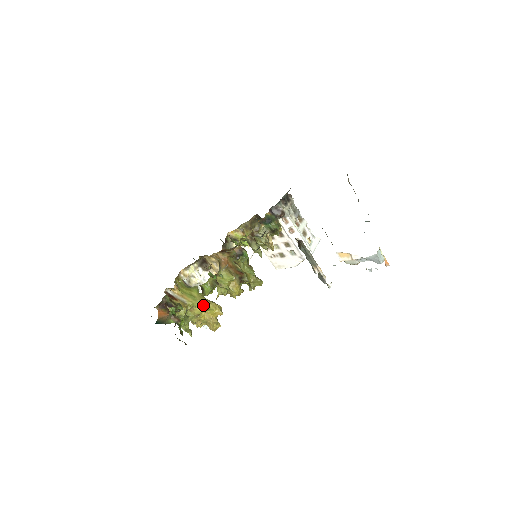
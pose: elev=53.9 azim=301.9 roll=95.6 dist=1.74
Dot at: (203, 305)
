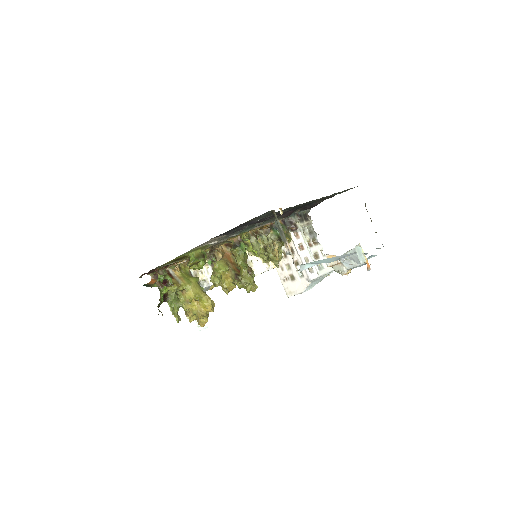
Dot at: (196, 292)
